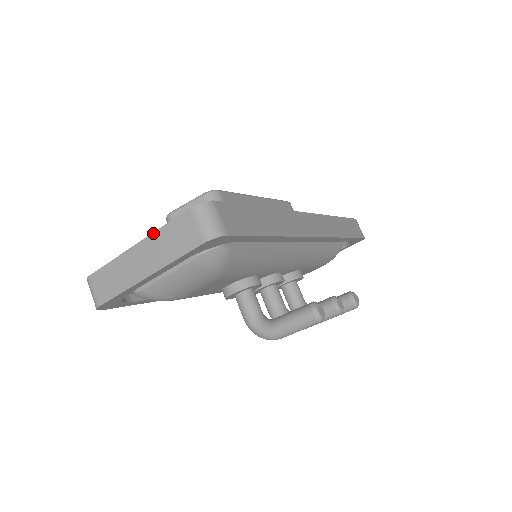
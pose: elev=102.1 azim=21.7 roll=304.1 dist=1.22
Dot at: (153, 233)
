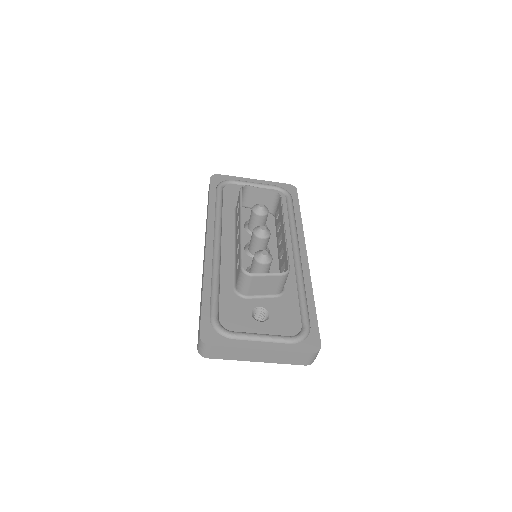
Dot at: (280, 351)
